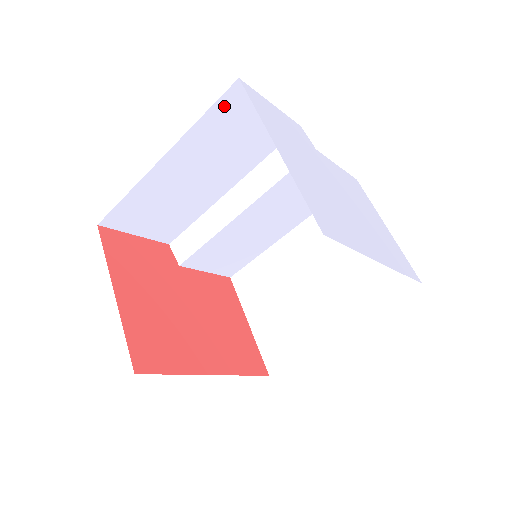
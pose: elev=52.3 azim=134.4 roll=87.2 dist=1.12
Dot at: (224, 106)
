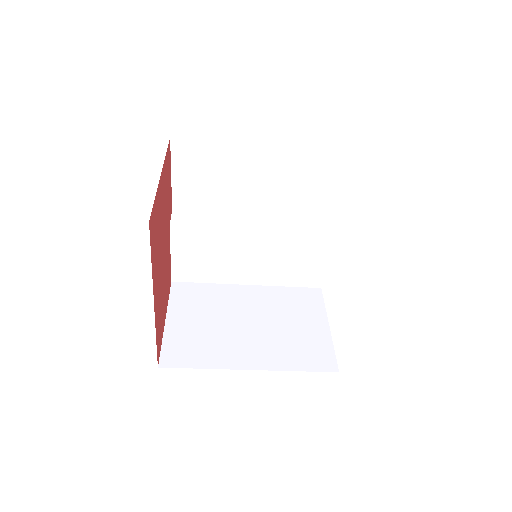
Dot at: (324, 157)
